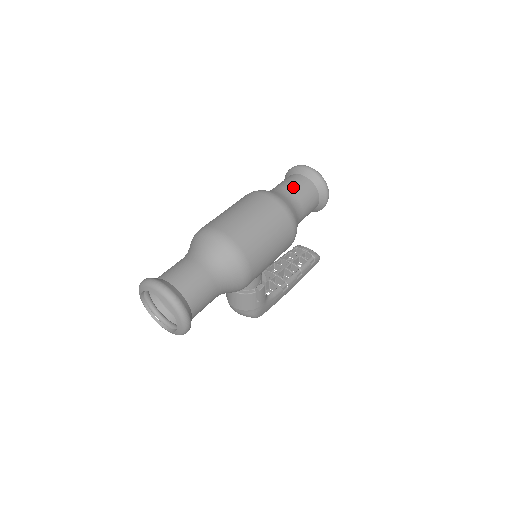
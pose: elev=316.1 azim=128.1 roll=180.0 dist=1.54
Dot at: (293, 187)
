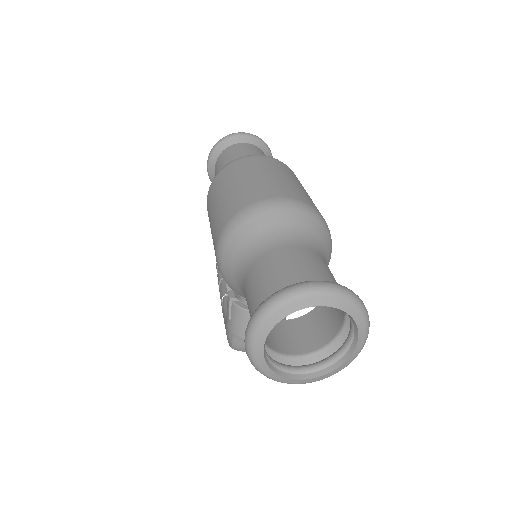
Dot at: (253, 153)
